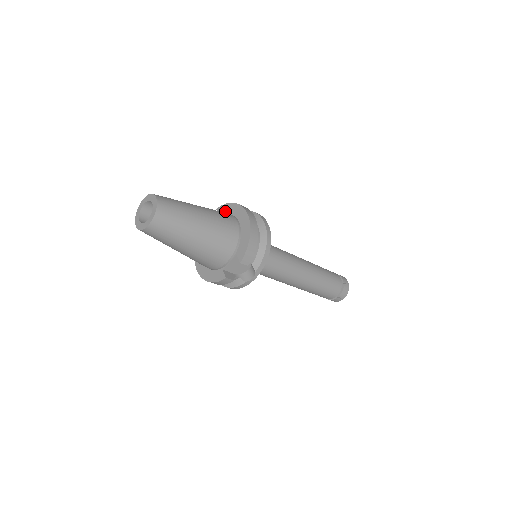
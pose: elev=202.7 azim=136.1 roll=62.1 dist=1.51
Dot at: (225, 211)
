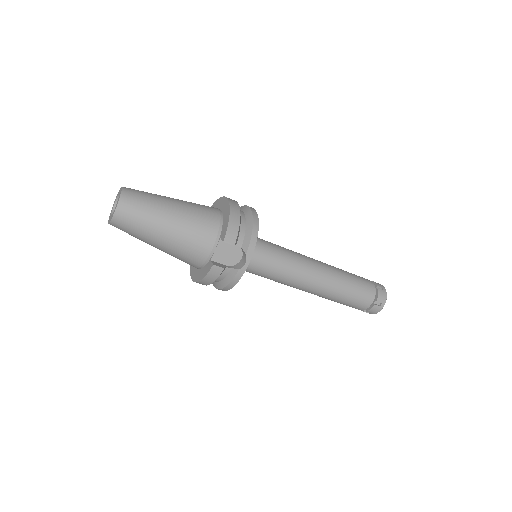
Dot at: occluded
